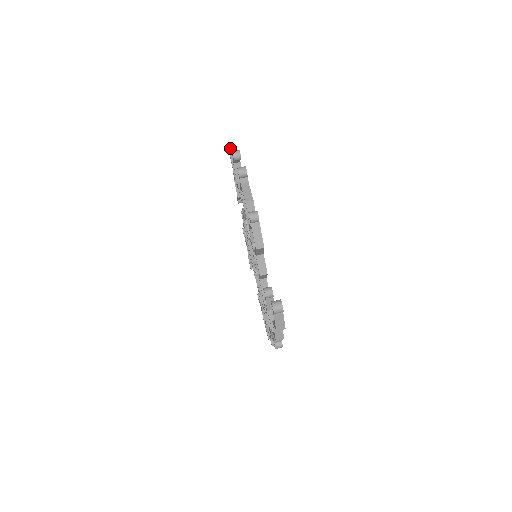
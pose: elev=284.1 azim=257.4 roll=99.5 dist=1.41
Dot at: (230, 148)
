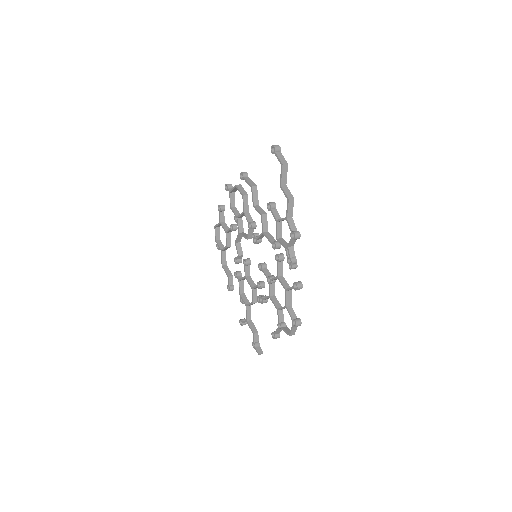
Dot at: (215, 226)
